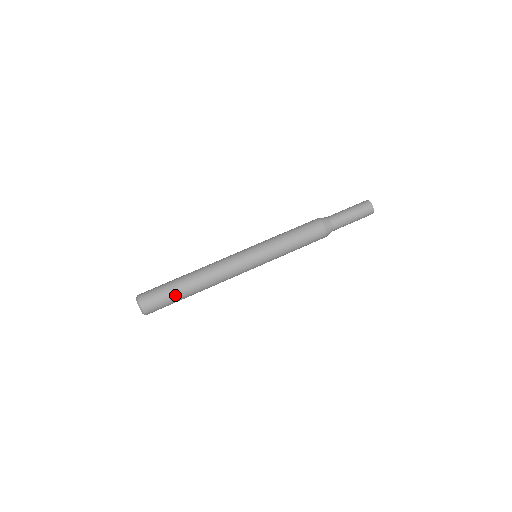
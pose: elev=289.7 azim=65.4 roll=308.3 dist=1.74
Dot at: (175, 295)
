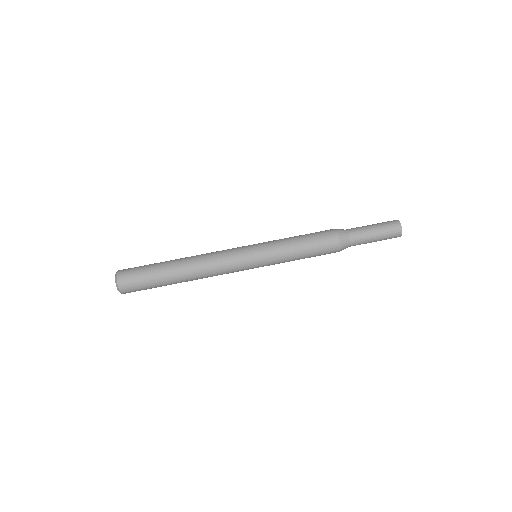
Dot at: (157, 279)
